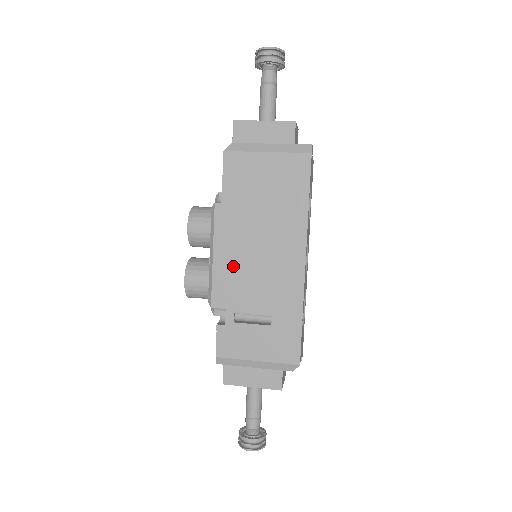
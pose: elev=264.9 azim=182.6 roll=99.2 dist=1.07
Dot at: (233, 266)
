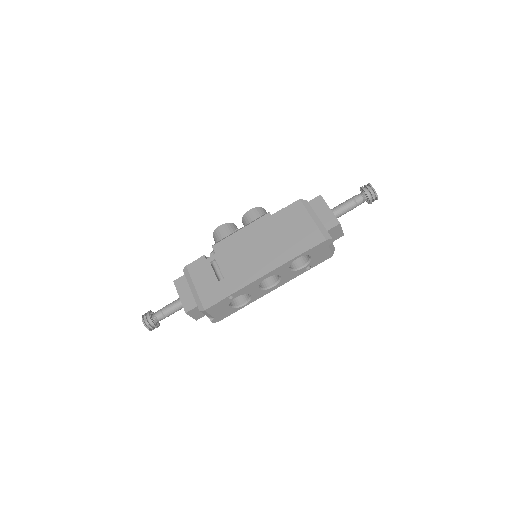
Dot at: (241, 242)
